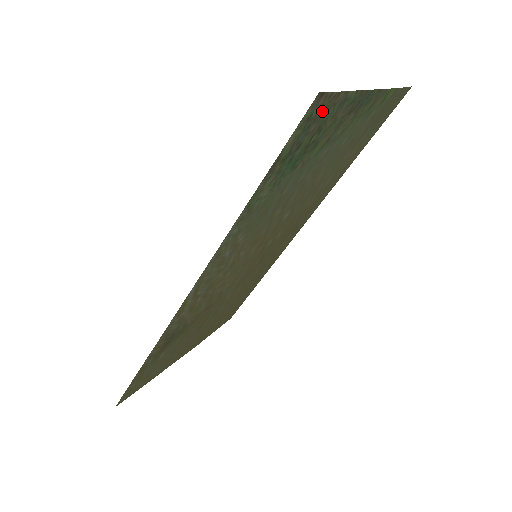
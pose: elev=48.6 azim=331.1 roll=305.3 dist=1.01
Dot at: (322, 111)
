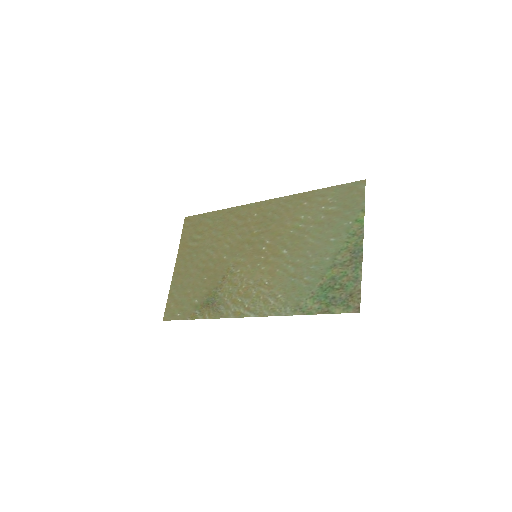
Dot at: (351, 297)
